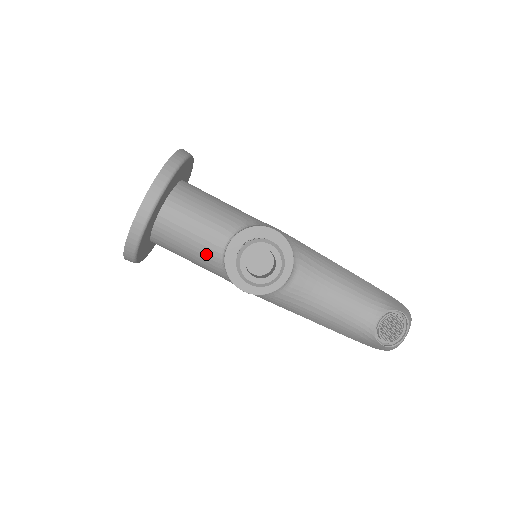
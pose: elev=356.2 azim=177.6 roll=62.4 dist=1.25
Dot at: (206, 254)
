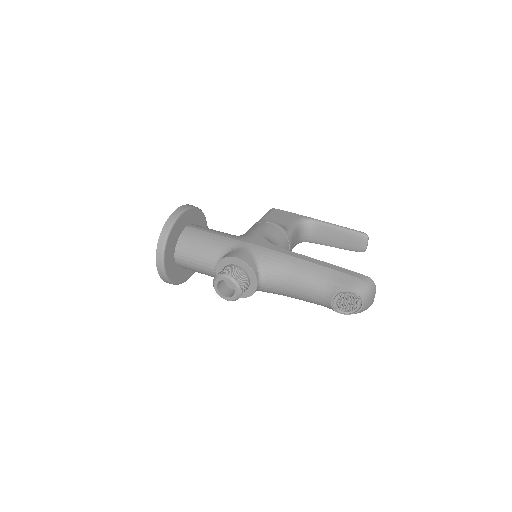
Dot at: (211, 275)
